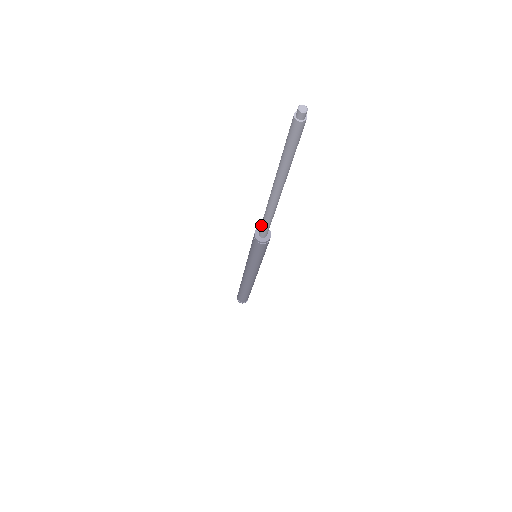
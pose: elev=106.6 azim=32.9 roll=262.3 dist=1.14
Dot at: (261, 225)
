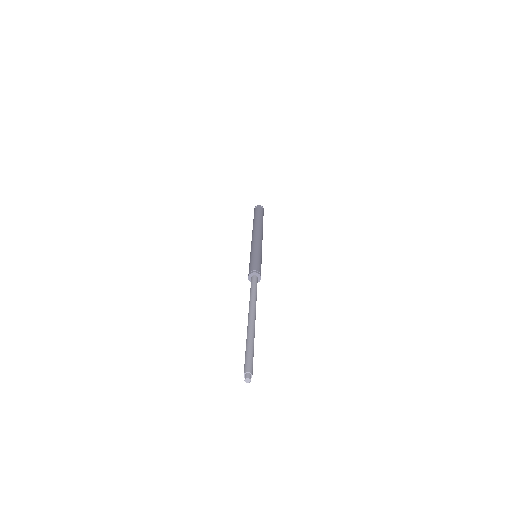
Dot at: occluded
